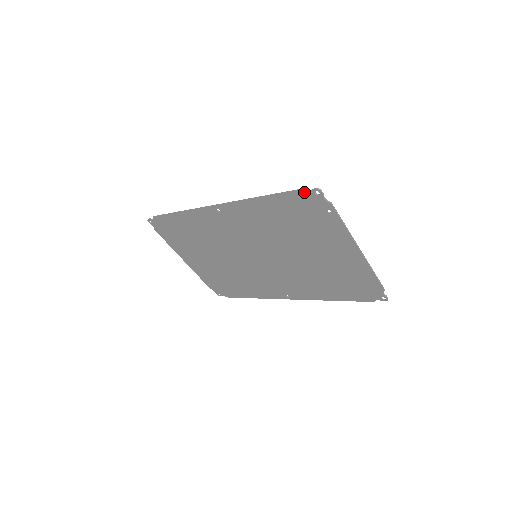
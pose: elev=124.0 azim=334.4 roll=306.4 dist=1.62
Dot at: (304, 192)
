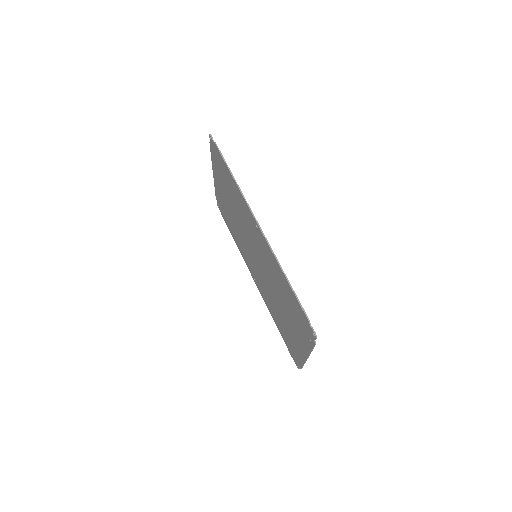
Dot at: (308, 322)
